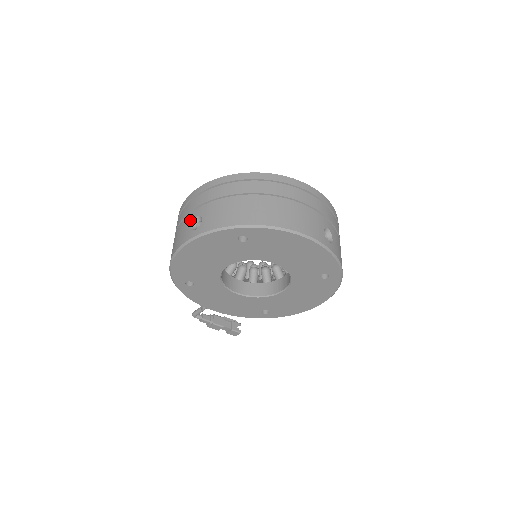
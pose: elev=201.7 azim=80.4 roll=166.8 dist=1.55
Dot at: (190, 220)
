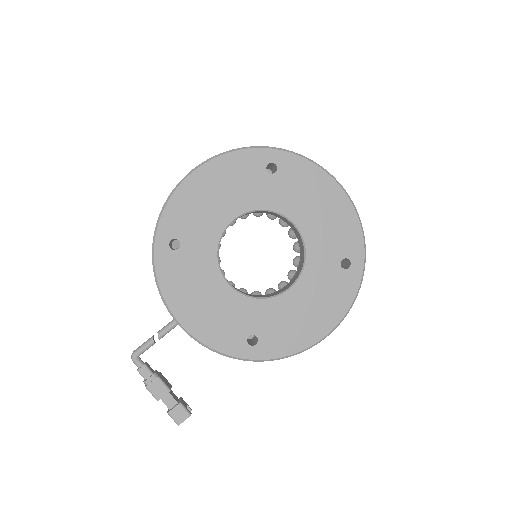
Dot at: occluded
